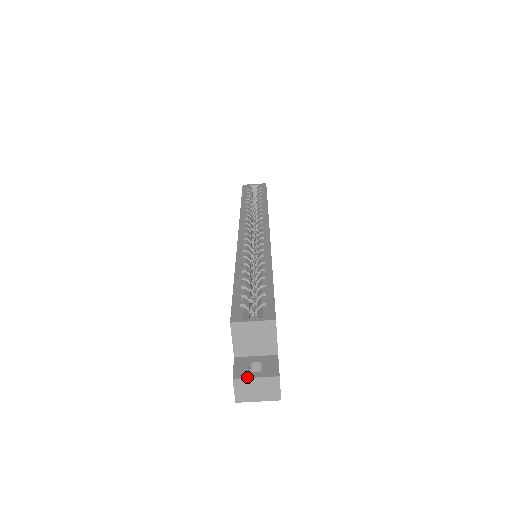
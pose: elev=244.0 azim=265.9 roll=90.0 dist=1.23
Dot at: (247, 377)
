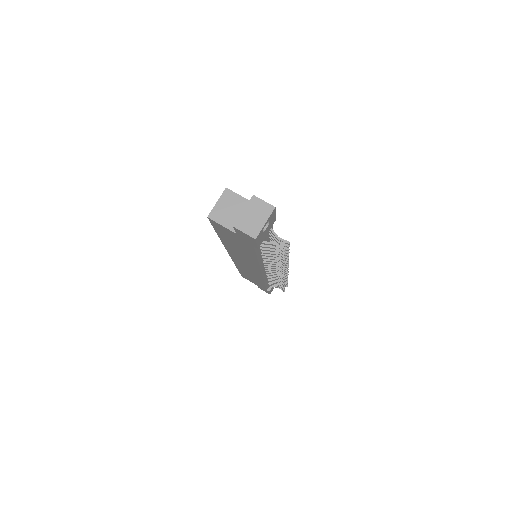
Dot at: (239, 217)
